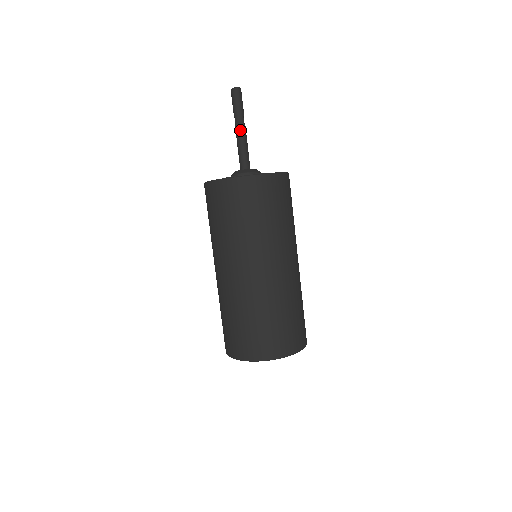
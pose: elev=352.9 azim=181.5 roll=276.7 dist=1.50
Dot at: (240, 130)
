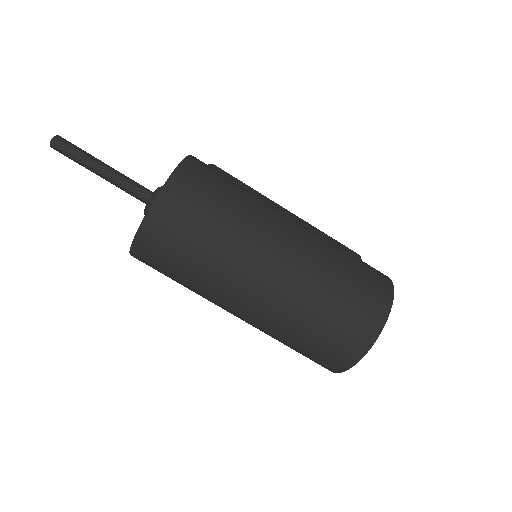
Dot at: (101, 173)
